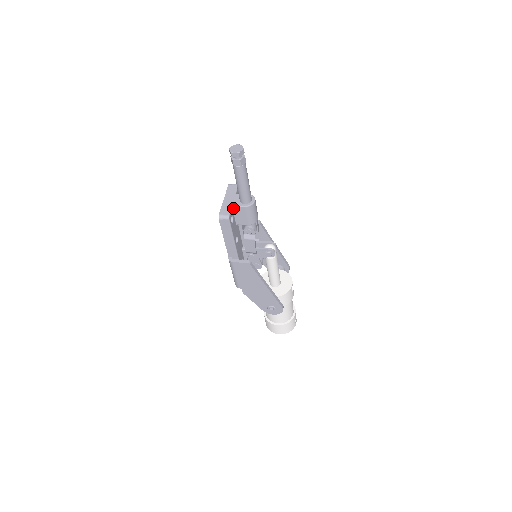
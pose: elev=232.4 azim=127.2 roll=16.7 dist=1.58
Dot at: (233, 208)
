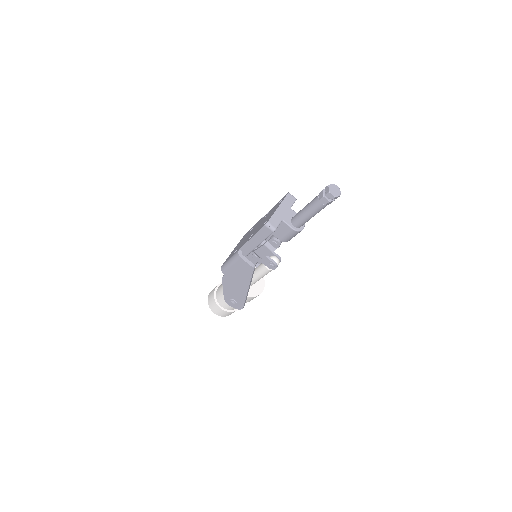
Dot at: (282, 222)
